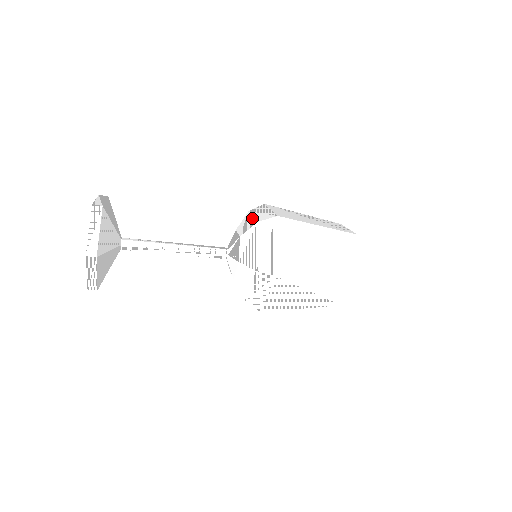
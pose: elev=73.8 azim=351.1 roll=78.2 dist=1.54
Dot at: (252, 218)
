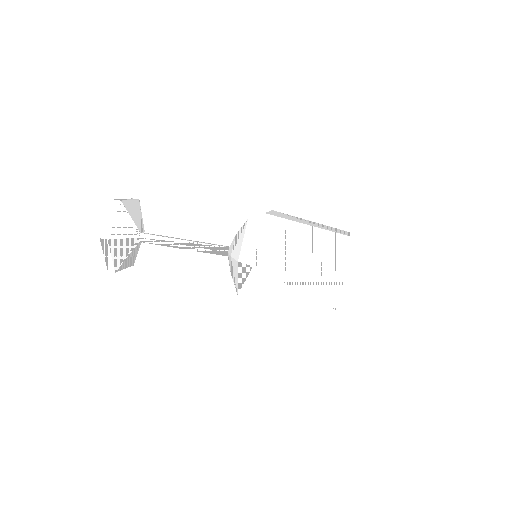
Dot at: occluded
